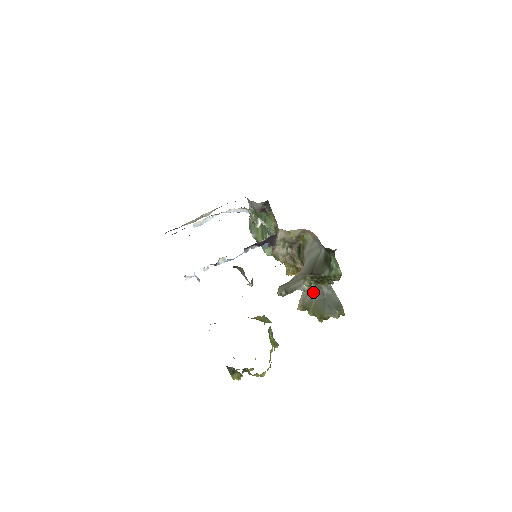
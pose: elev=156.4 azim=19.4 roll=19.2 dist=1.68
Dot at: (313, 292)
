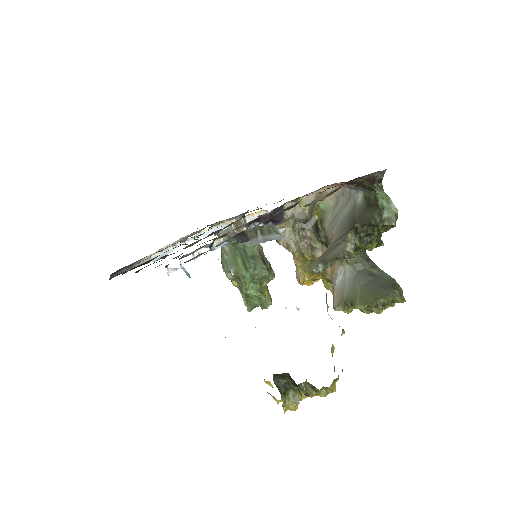
Dot at: (352, 277)
